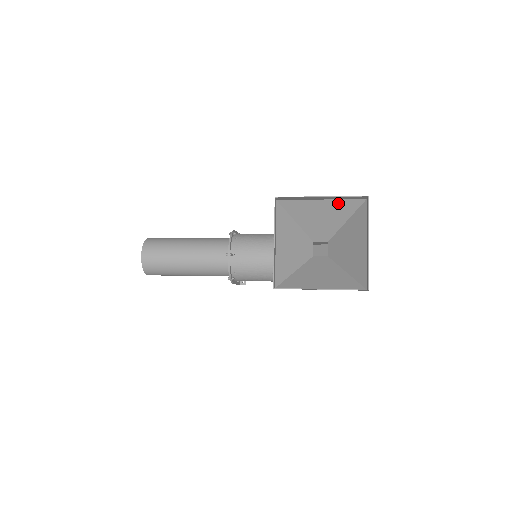
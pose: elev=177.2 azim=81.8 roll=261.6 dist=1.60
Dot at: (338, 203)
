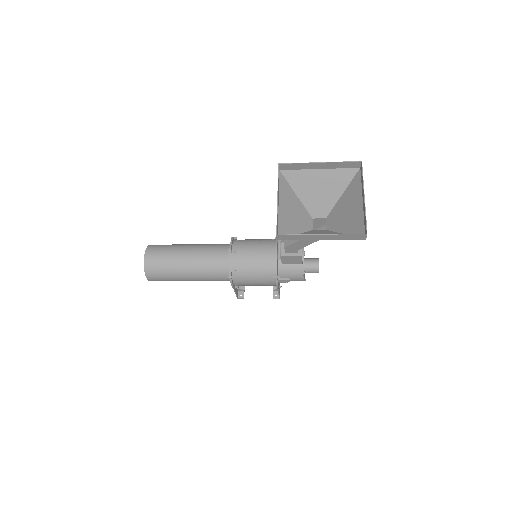
Dot at: (335, 173)
